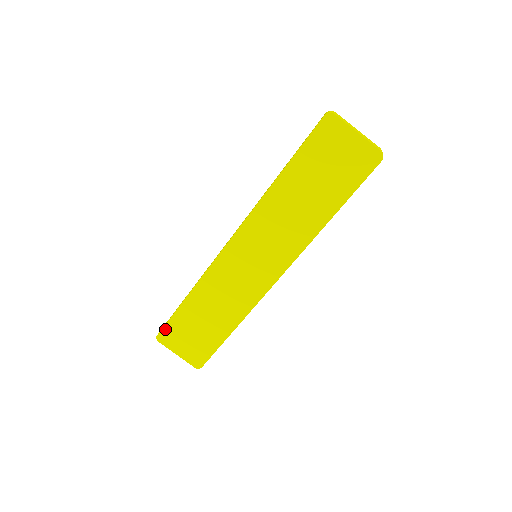
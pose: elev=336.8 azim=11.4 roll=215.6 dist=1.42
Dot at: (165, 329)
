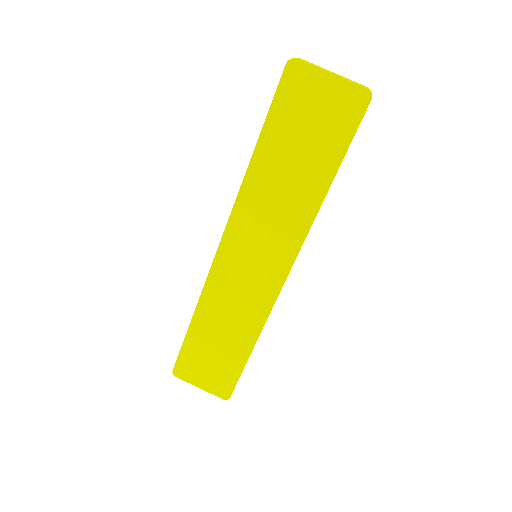
Dot at: (179, 361)
